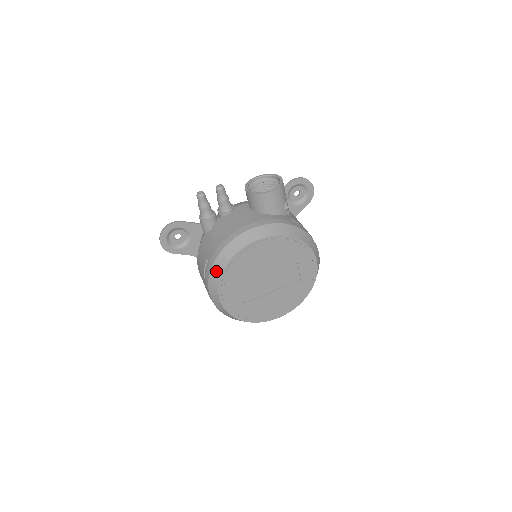
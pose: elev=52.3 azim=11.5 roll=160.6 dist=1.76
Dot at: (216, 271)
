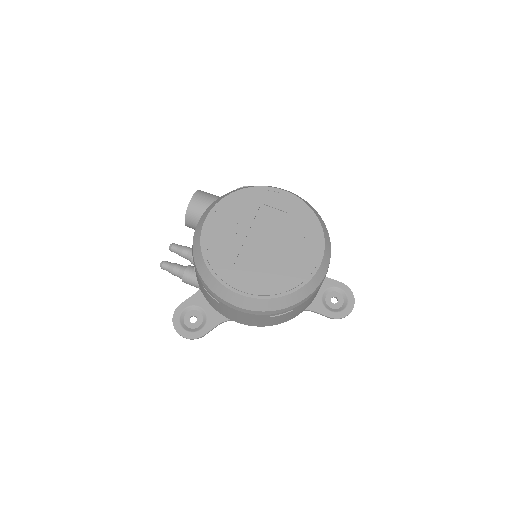
Dot at: (206, 276)
